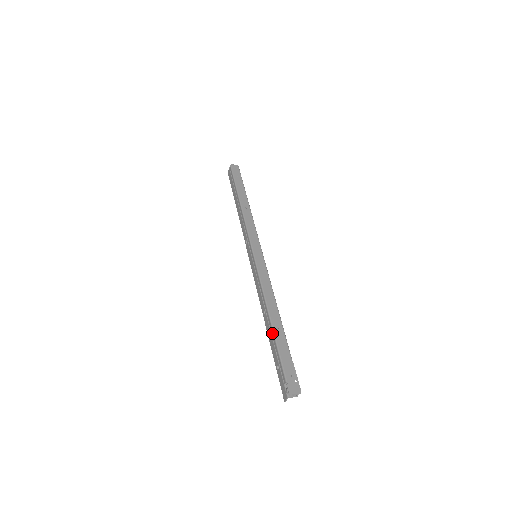
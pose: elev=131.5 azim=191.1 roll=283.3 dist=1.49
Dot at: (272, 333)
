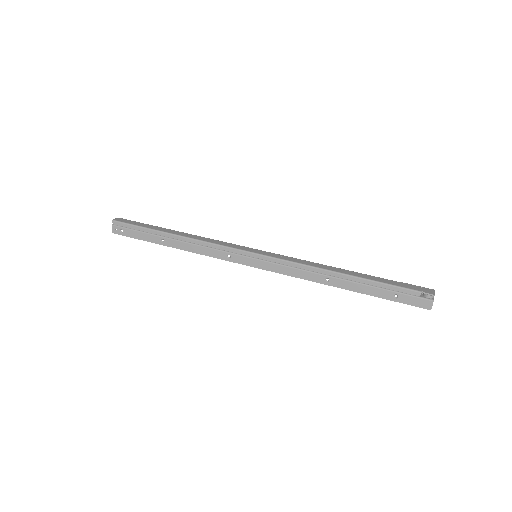
Dot at: (360, 280)
